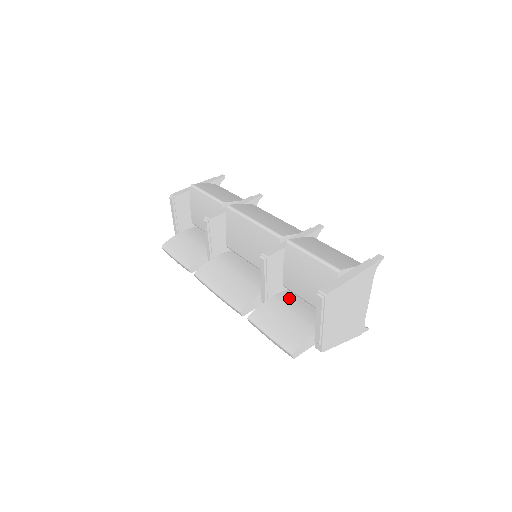
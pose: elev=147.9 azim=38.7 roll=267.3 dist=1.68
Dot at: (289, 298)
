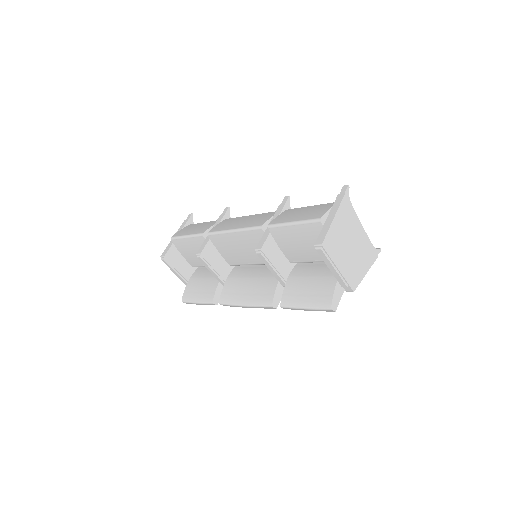
Dot at: (302, 269)
